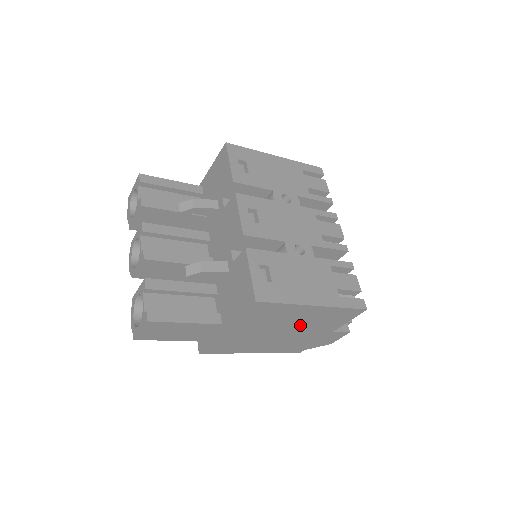
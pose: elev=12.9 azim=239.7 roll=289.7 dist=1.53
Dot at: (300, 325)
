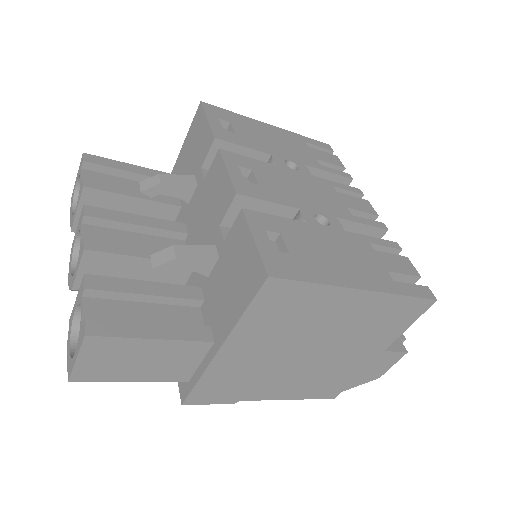
Dot at: (337, 337)
